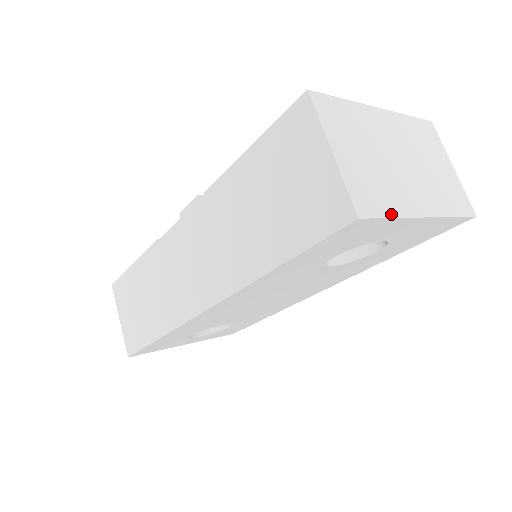
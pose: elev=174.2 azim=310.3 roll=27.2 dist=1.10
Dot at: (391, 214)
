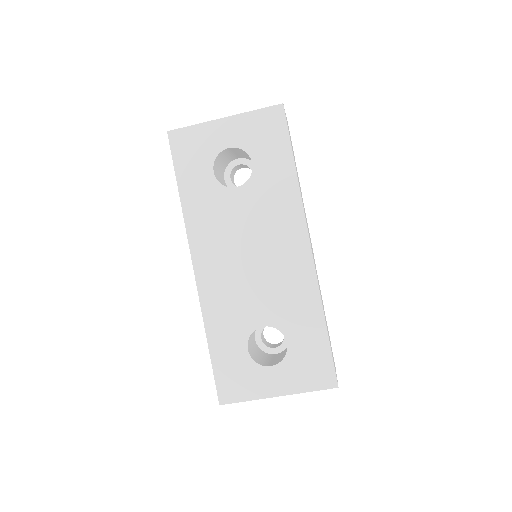
Dot at: (193, 126)
